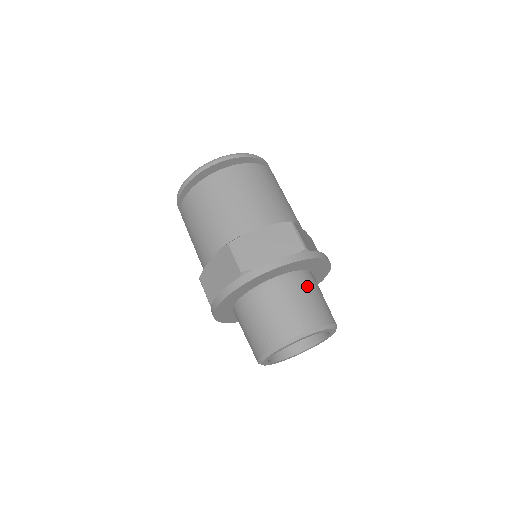
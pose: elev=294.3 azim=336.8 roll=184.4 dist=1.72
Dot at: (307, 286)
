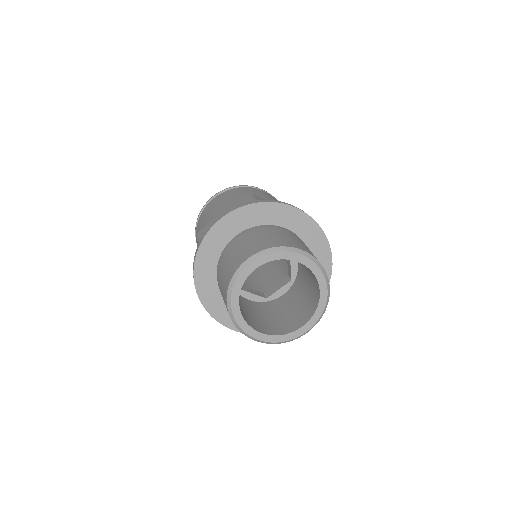
Dot at: (266, 231)
